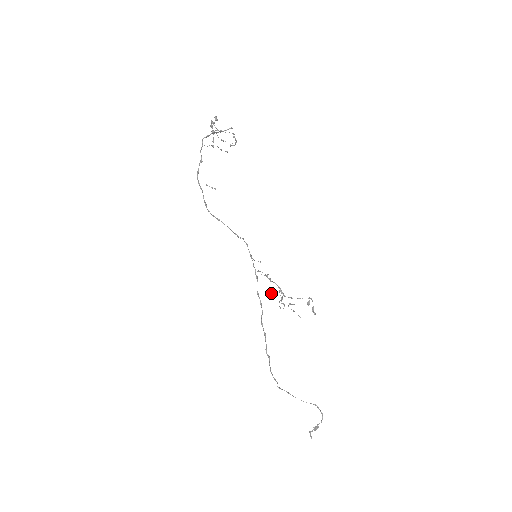
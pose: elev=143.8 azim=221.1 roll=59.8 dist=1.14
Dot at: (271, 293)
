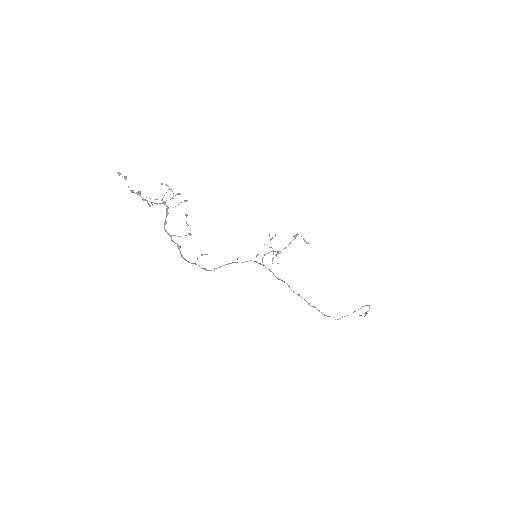
Dot at: (277, 263)
